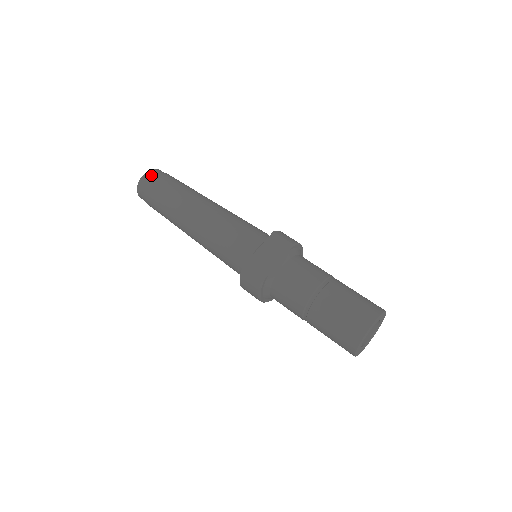
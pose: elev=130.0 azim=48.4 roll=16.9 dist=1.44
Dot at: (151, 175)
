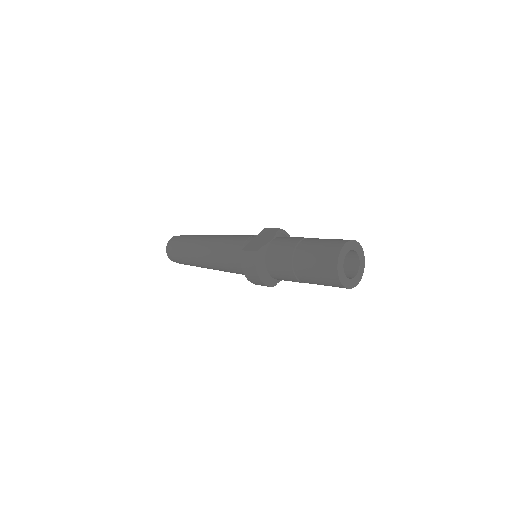
Dot at: occluded
